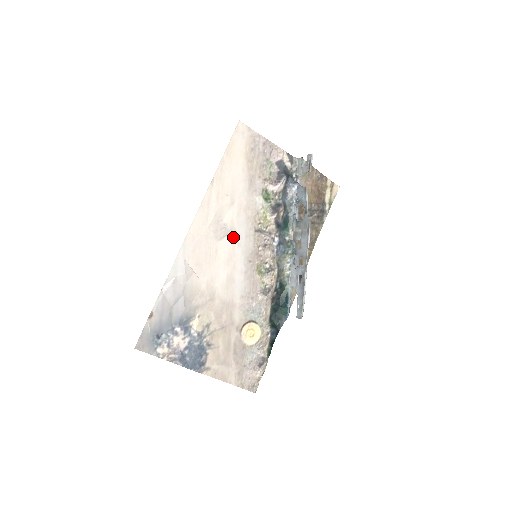
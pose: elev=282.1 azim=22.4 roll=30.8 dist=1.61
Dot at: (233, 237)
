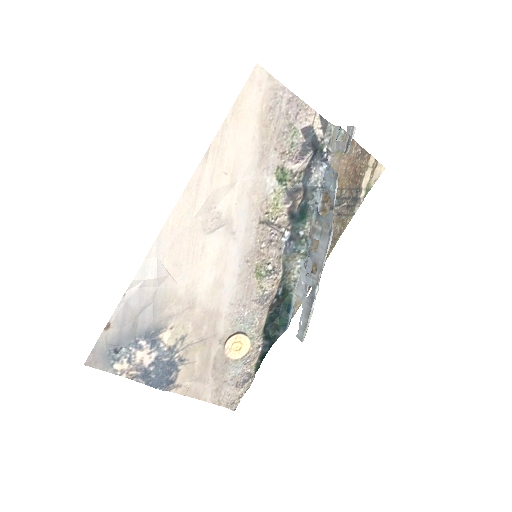
Dot at: (228, 230)
